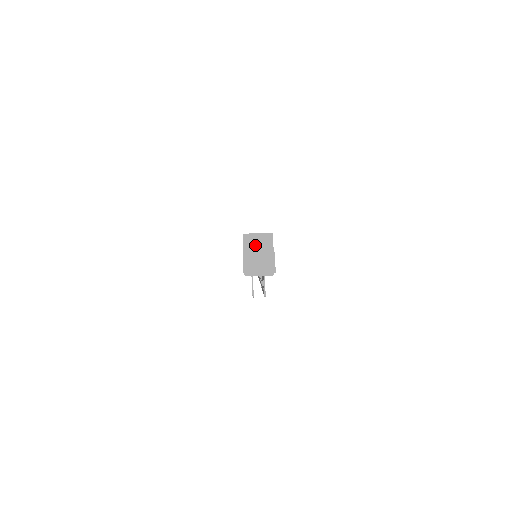
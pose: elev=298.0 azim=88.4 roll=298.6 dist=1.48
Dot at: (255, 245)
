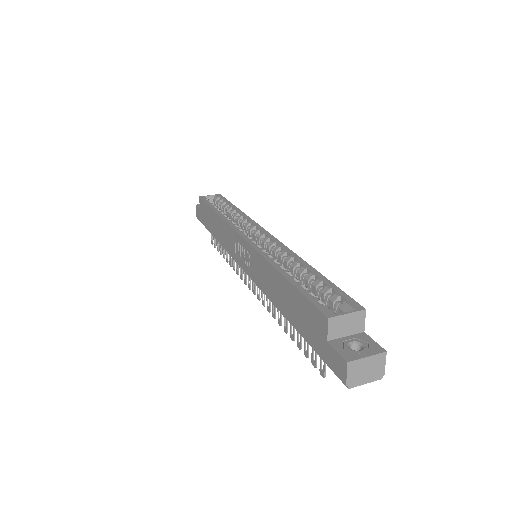
Dot at: (343, 329)
